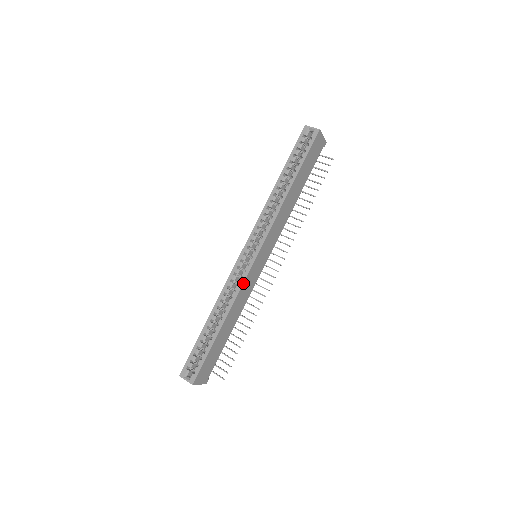
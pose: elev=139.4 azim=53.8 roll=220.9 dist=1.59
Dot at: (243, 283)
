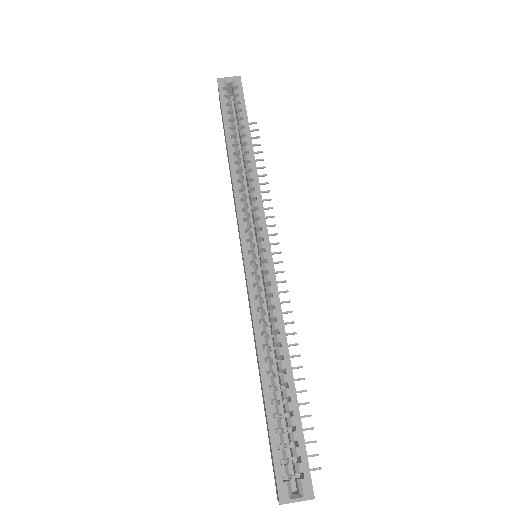
Dot at: (277, 289)
